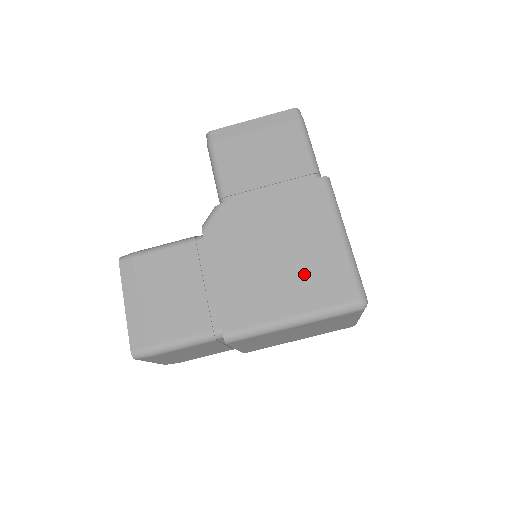
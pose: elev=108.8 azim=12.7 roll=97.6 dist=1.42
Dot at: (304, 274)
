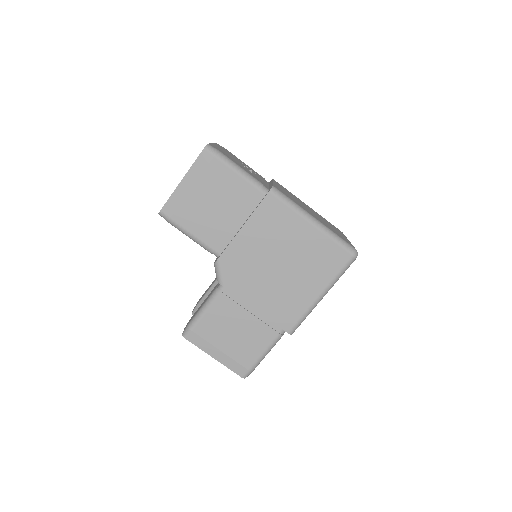
Dot at: (308, 265)
